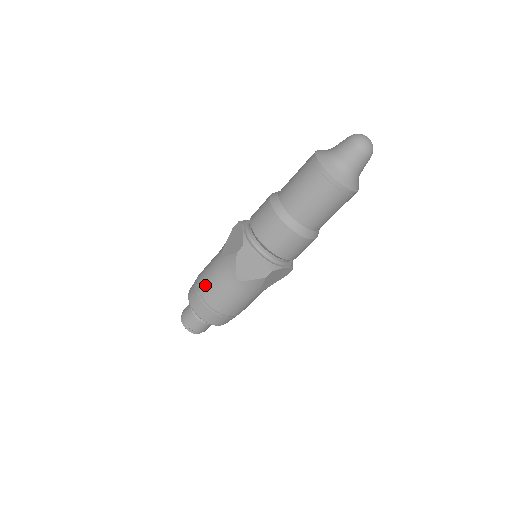
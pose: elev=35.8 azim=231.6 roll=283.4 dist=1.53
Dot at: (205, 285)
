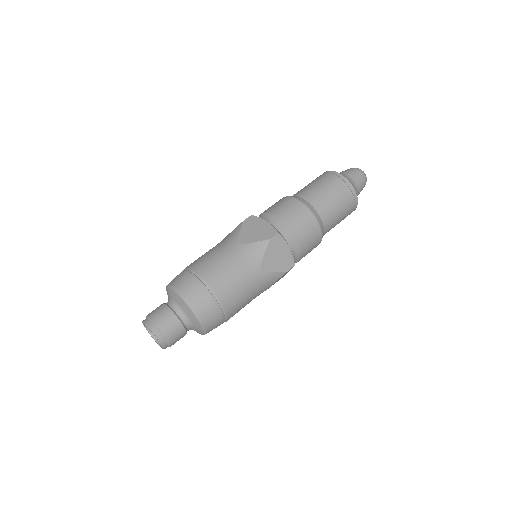
Dot at: (216, 274)
